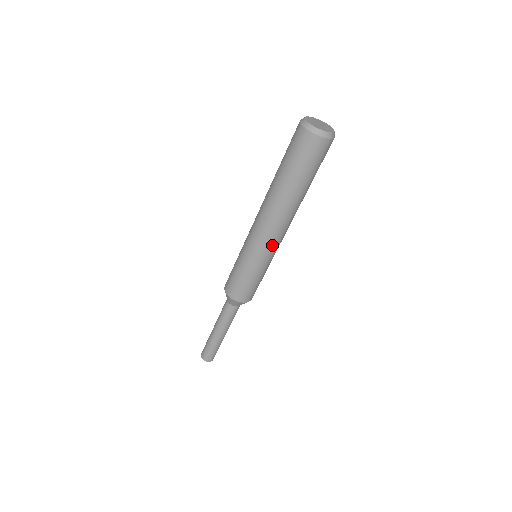
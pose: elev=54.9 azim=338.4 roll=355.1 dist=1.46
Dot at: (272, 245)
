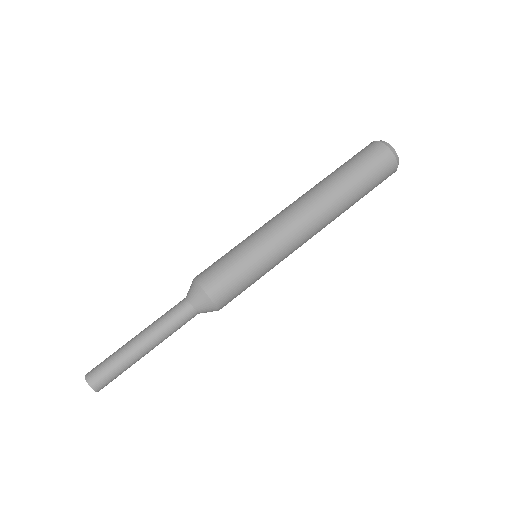
Dot at: (292, 243)
